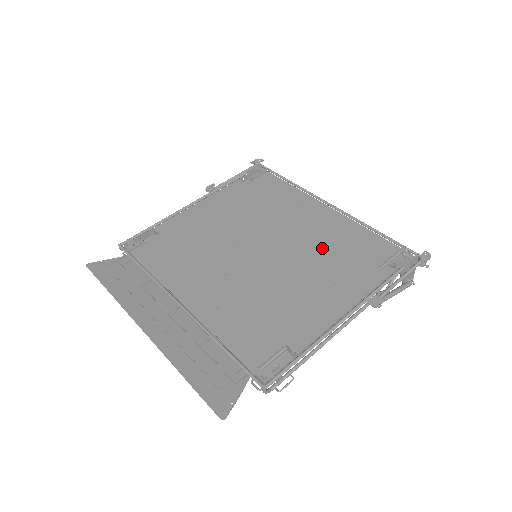
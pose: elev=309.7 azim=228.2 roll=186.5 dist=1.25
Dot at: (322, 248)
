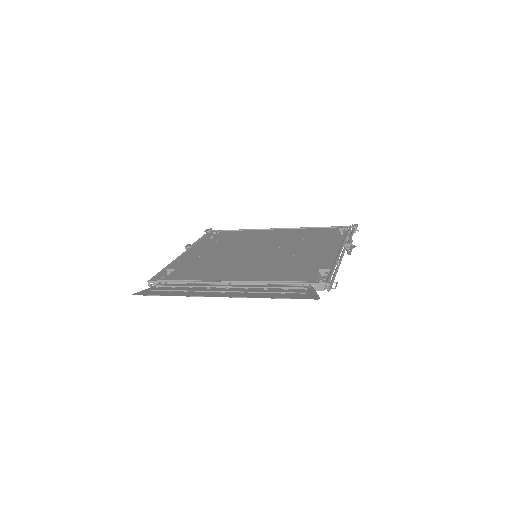
Dot at: (294, 240)
